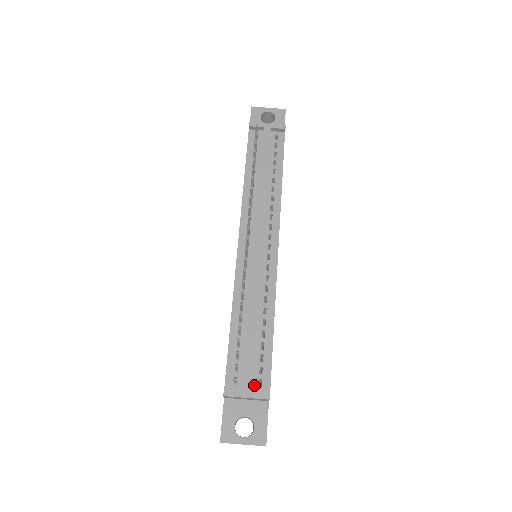
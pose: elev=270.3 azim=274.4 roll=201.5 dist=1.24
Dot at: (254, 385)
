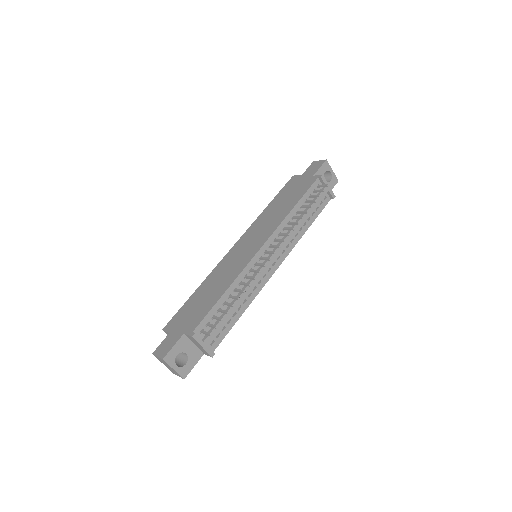
Dot at: (209, 341)
